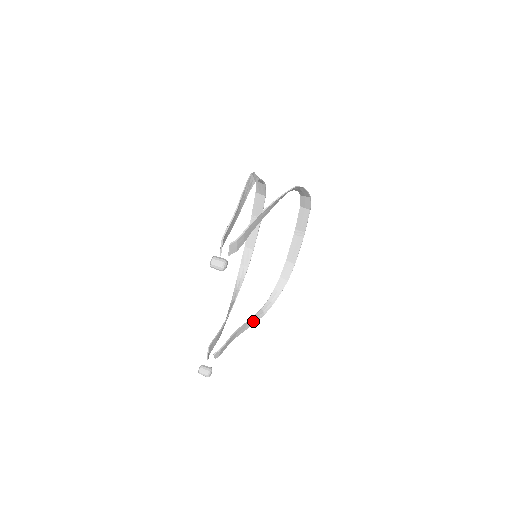
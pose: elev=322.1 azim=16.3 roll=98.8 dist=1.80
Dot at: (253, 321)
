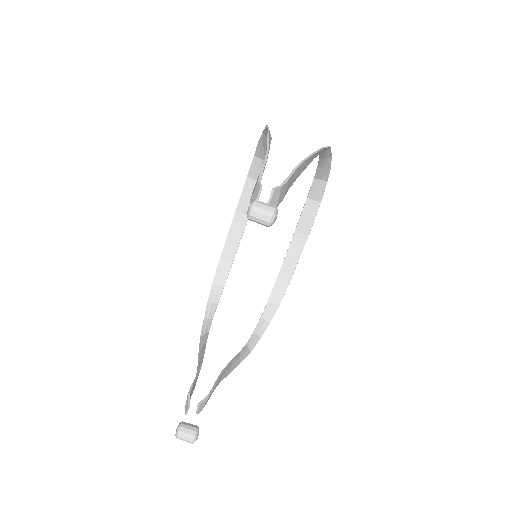
Dot at: (238, 360)
